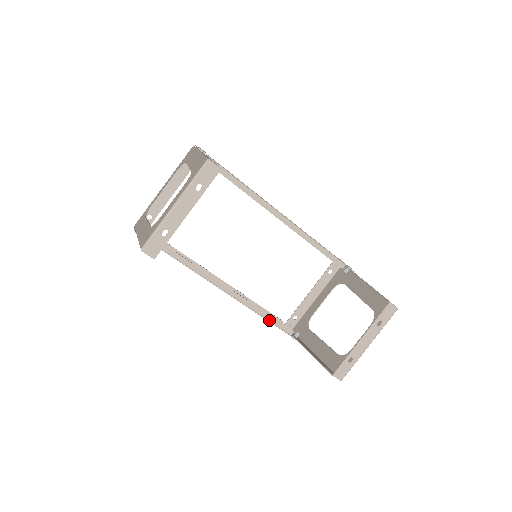
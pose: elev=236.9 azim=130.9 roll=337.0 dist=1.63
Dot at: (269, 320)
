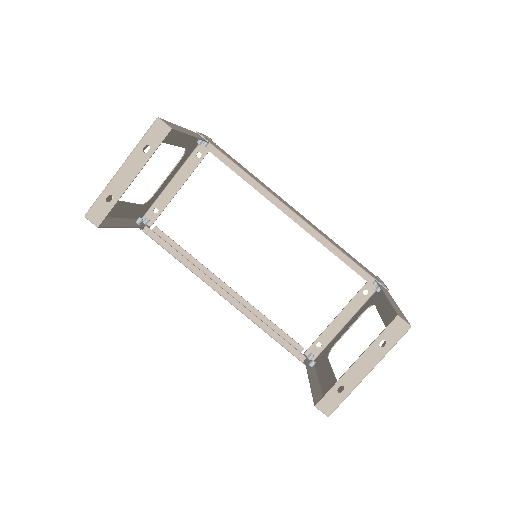
Dot at: (275, 338)
